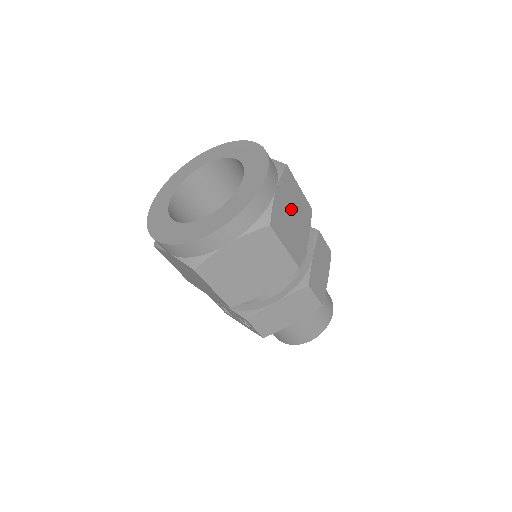
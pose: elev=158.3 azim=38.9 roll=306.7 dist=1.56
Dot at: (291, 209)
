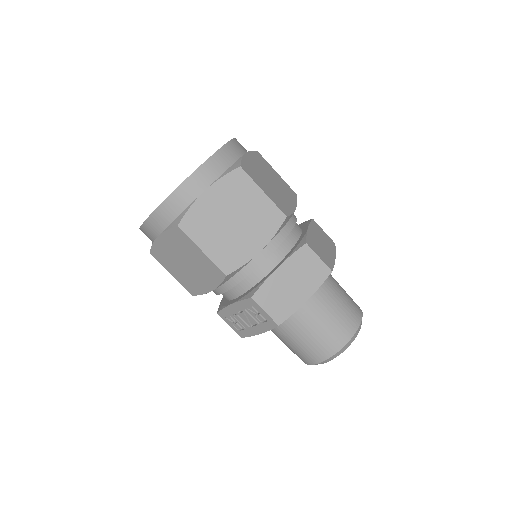
Dot at: (267, 176)
